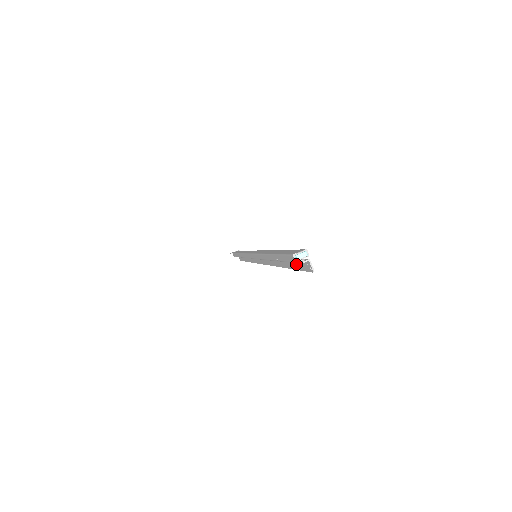
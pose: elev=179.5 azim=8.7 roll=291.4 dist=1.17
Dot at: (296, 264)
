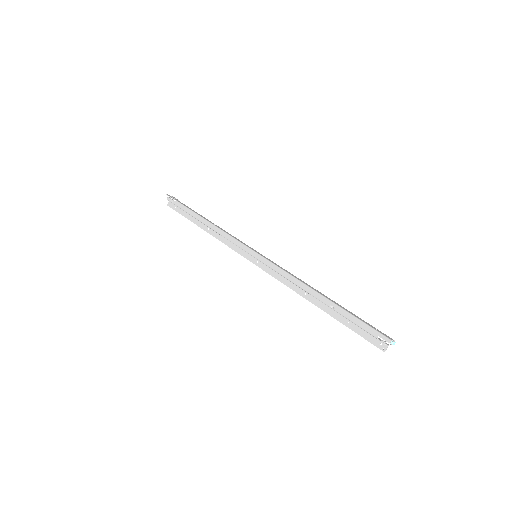
Dot at: (384, 343)
